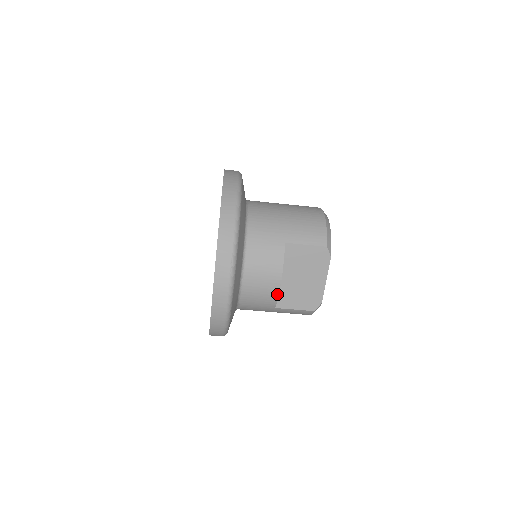
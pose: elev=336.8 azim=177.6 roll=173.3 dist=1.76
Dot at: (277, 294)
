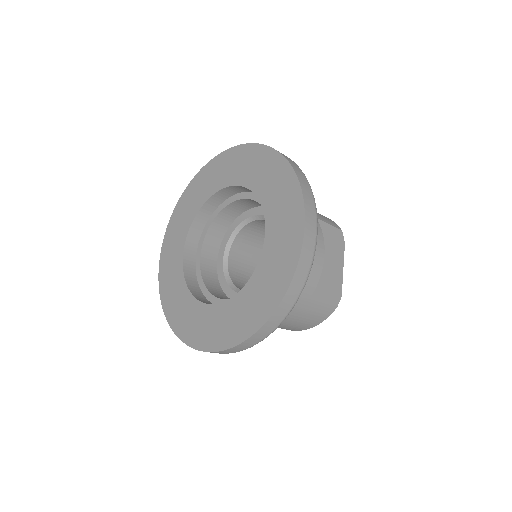
Dot at: (320, 273)
